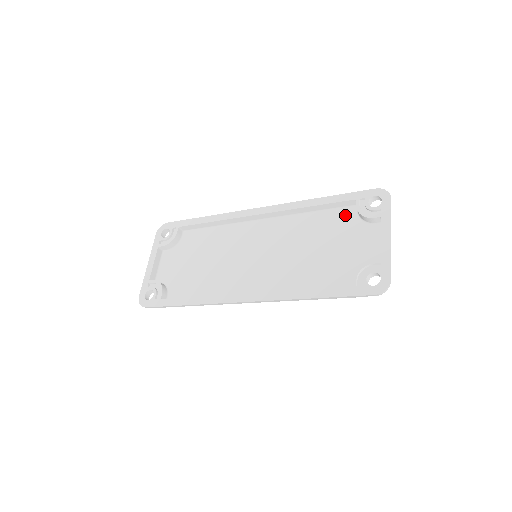
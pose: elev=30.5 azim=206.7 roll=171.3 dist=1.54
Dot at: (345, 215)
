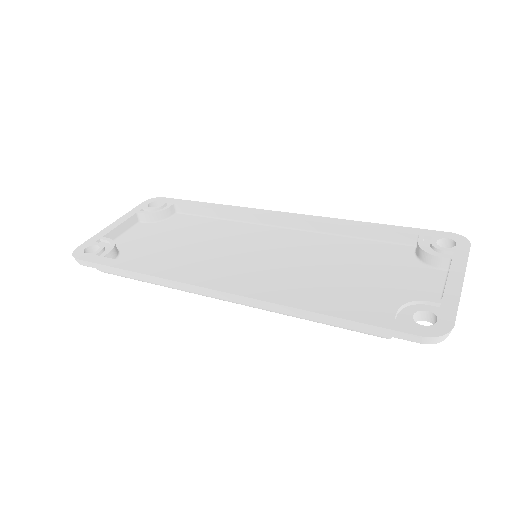
Dot at: (396, 250)
